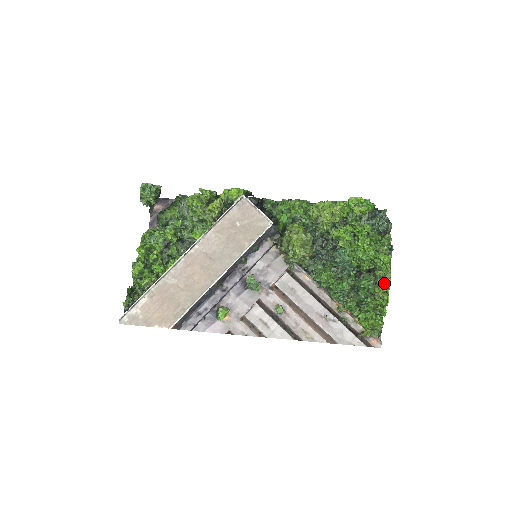
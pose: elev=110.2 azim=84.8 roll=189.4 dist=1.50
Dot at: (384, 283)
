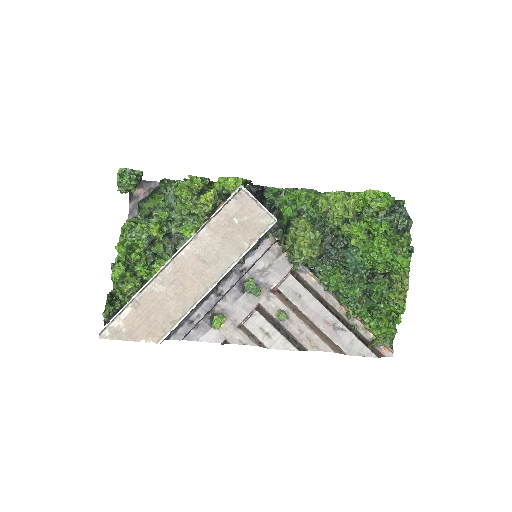
Dot at: (401, 289)
